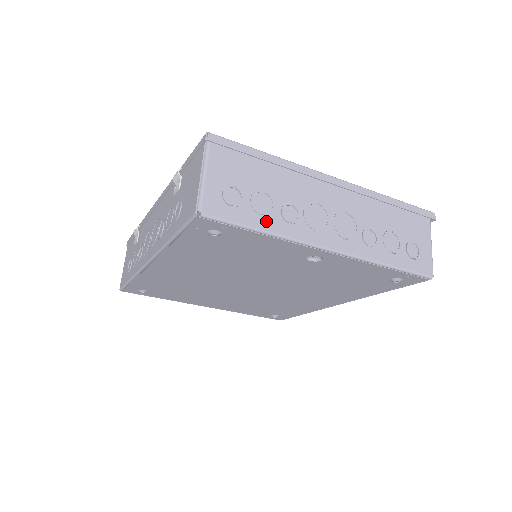
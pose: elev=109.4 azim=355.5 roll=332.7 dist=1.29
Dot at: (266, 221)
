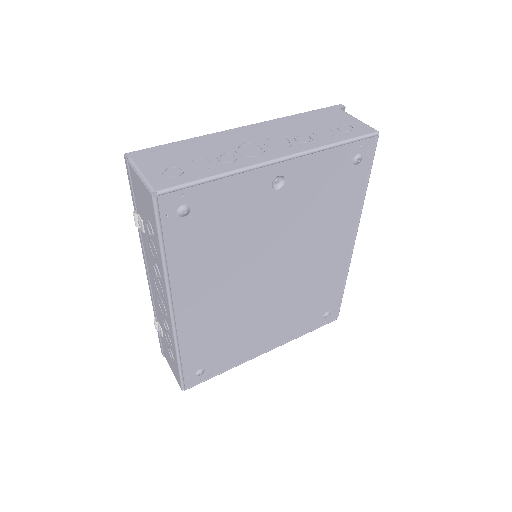
Dot at: (212, 171)
